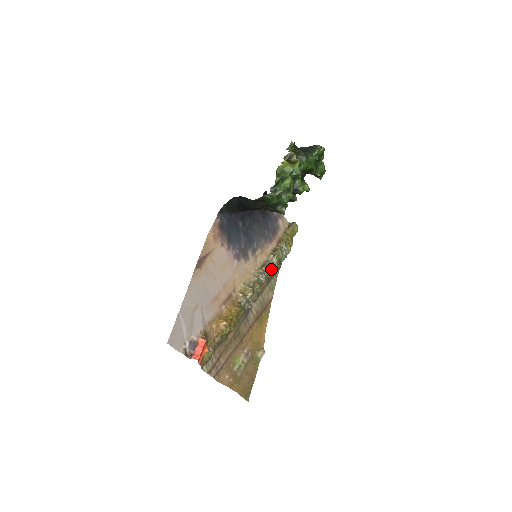
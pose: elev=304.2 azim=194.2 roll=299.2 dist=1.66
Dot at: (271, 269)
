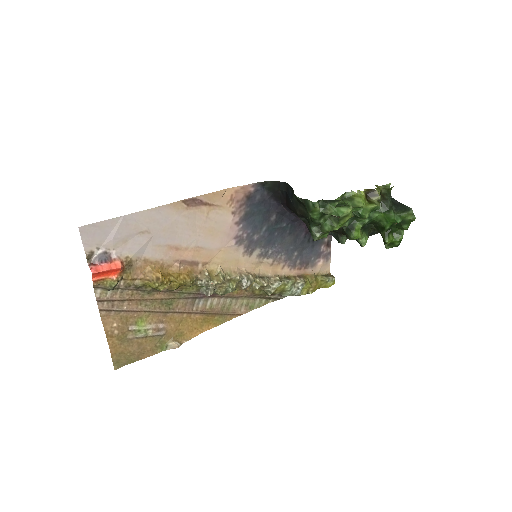
Dot at: (265, 288)
